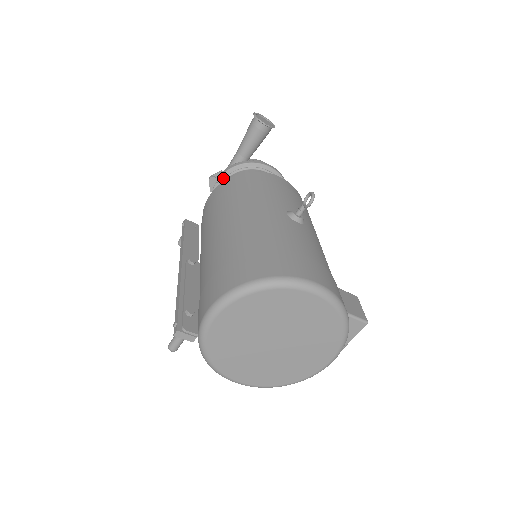
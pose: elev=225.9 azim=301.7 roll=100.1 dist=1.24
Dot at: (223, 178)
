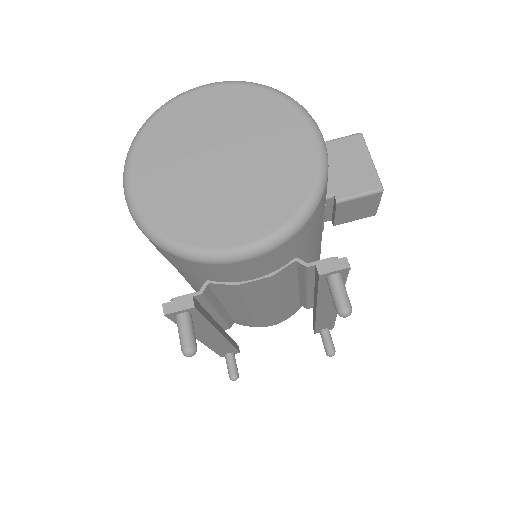
Dot at: occluded
